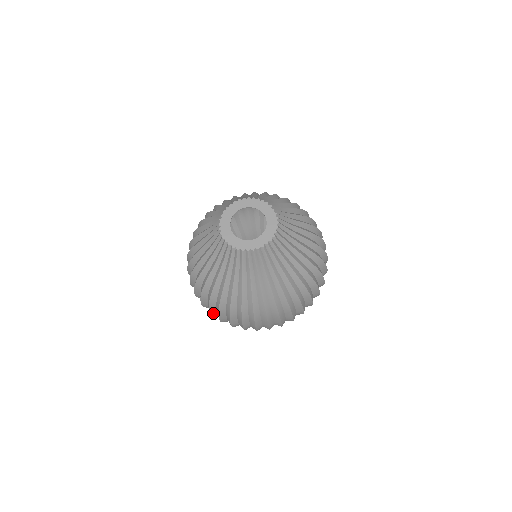
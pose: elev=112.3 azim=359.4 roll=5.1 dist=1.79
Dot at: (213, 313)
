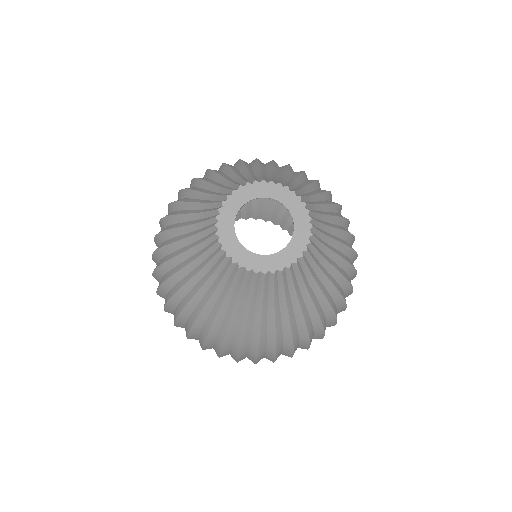
Dot at: occluded
